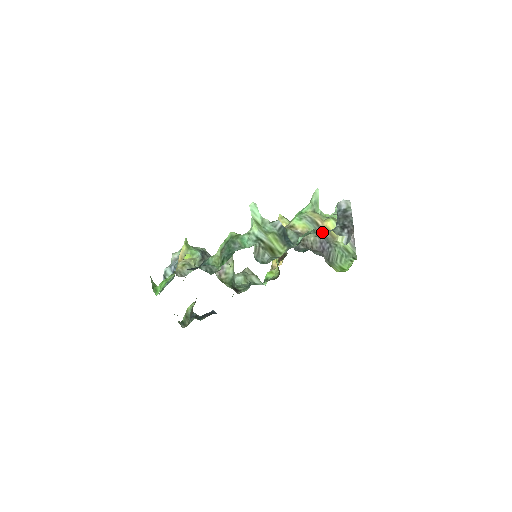
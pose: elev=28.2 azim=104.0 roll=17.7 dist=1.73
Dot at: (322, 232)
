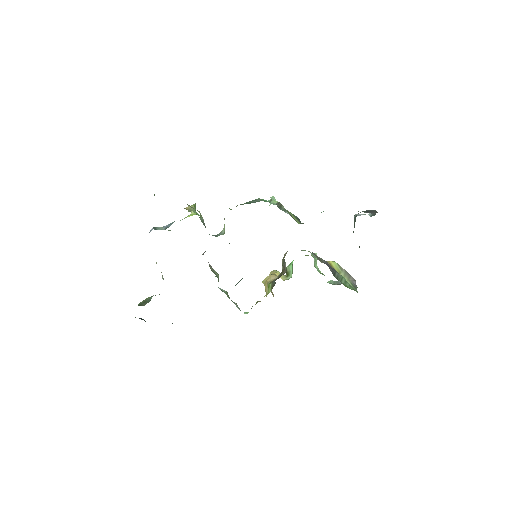
Dot at: occluded
